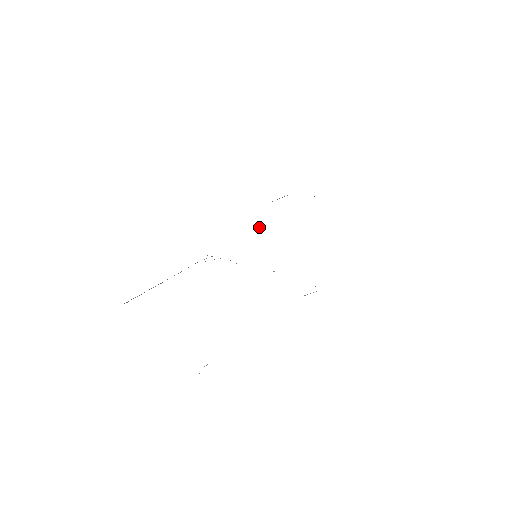
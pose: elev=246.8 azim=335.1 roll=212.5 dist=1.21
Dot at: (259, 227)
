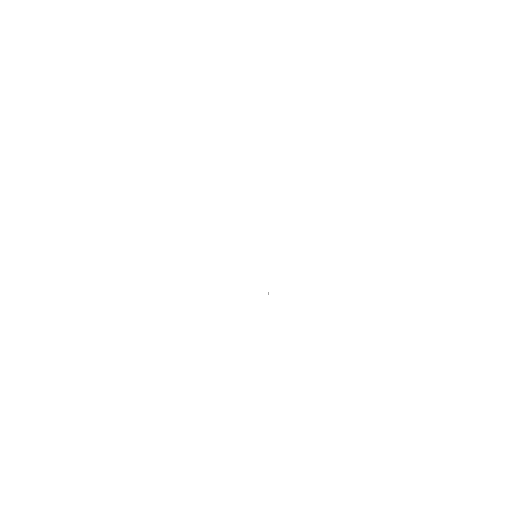
Dot at: occluded
